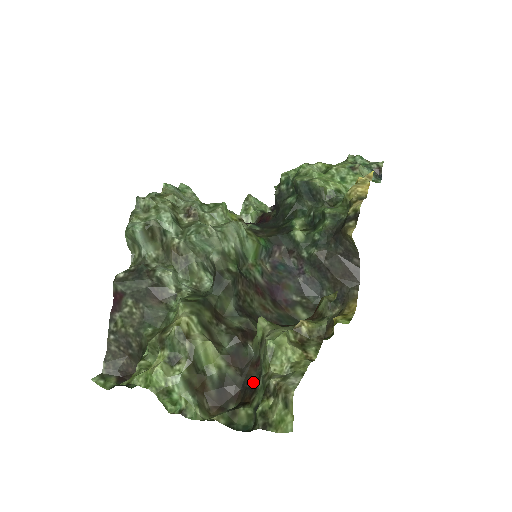
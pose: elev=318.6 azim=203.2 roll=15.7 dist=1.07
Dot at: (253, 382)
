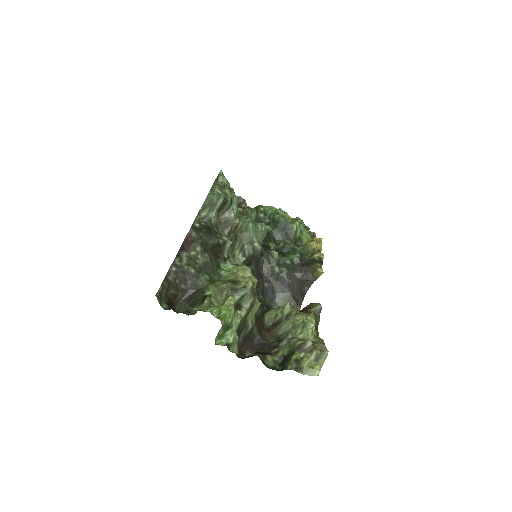
Dot at: (269, 341)
